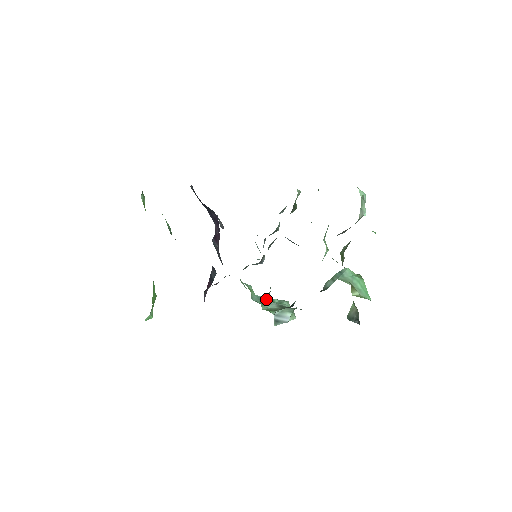
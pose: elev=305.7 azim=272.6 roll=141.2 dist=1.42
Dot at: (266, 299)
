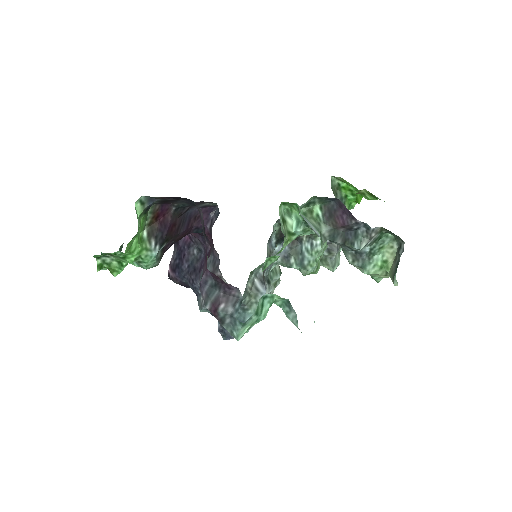
Dot at: occluded
